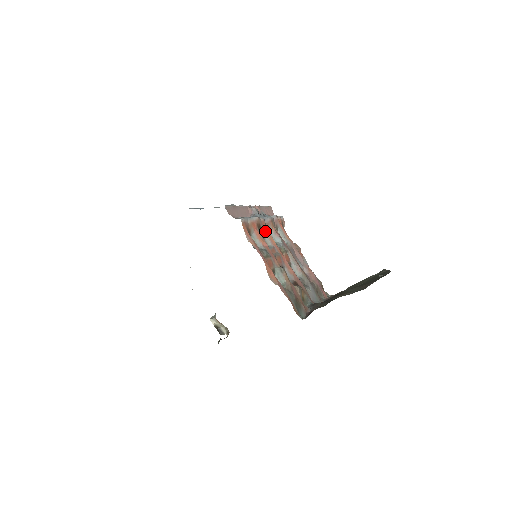
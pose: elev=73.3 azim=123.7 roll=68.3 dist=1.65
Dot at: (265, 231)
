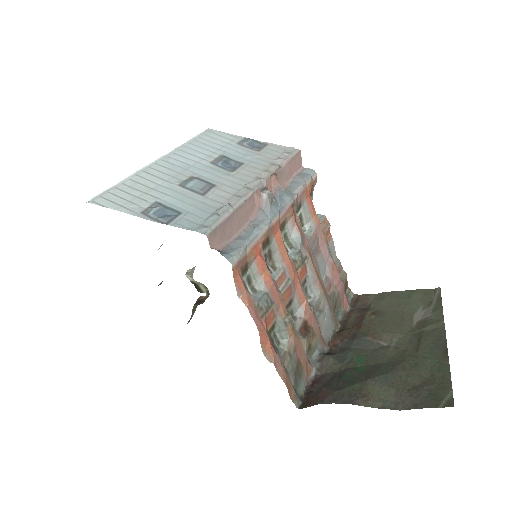
Dot at: (276, 241)
